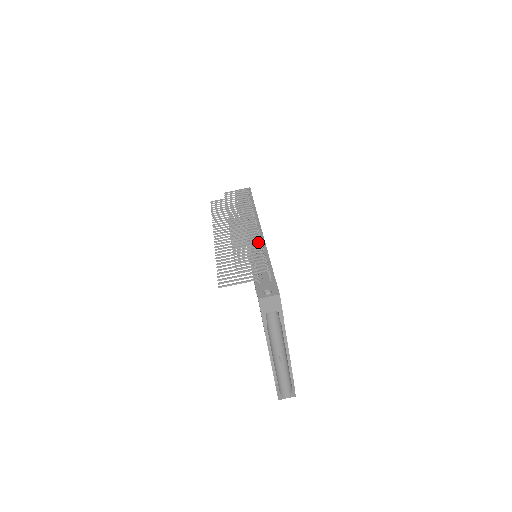
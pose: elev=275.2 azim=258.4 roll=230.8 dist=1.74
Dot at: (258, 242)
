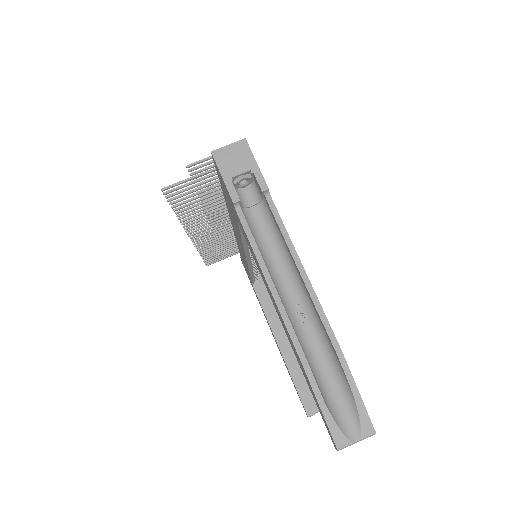
Dot at: occluded
